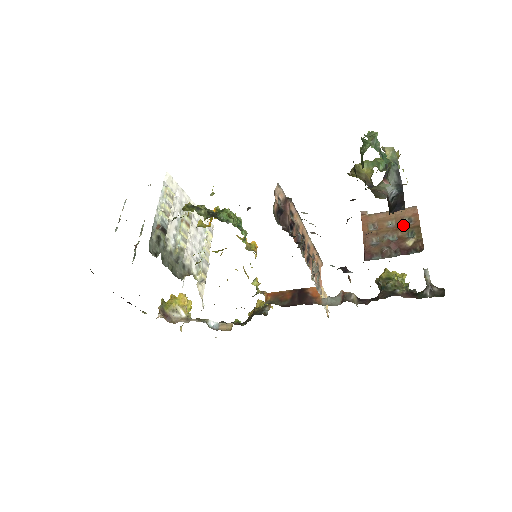
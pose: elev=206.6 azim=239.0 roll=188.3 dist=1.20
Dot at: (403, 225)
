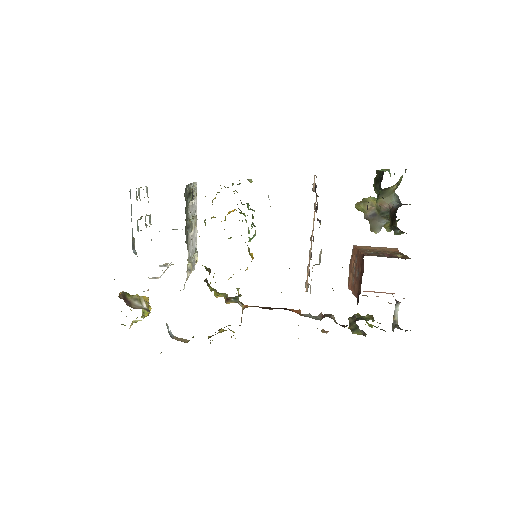
Dot at: (390, 252)
